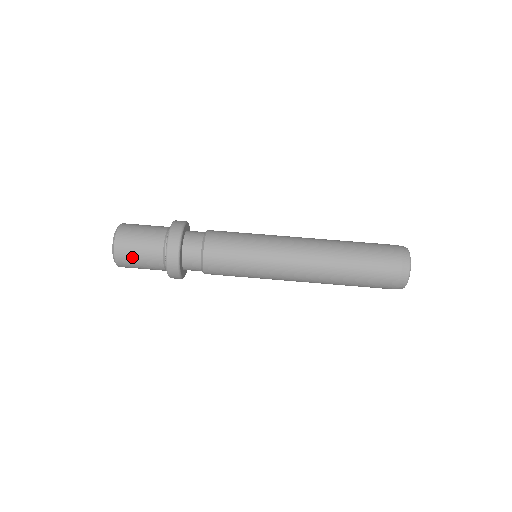
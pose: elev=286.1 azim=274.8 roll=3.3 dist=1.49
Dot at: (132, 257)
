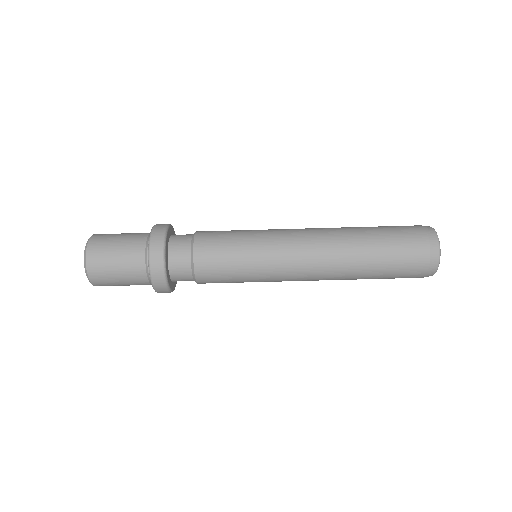
Dot at: (107, 262)
